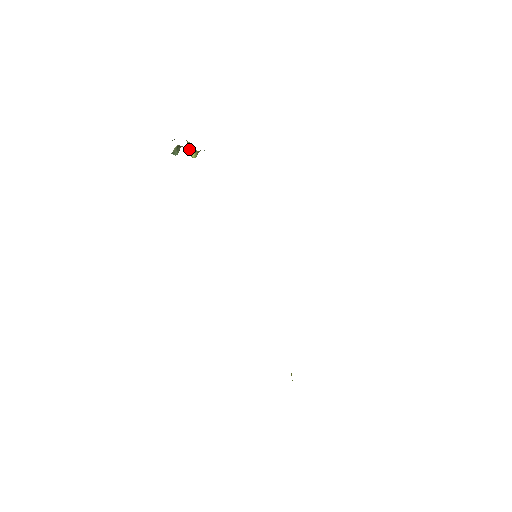
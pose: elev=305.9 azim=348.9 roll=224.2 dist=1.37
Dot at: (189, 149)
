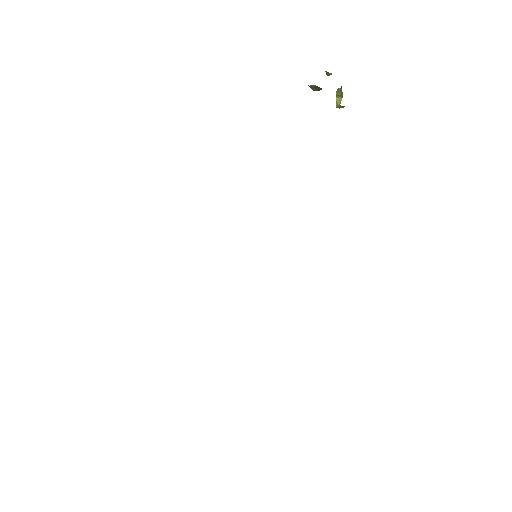
Dot at: (338, 95)
